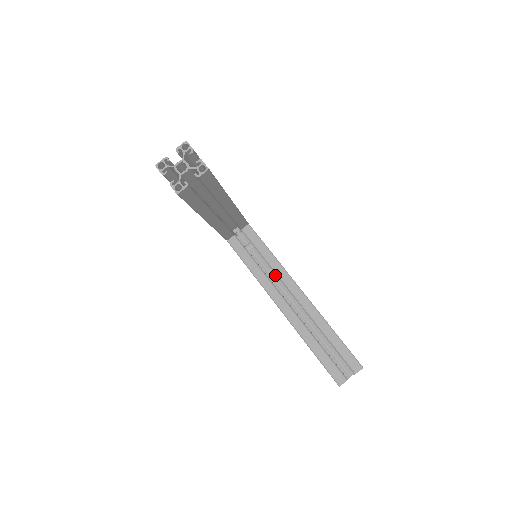
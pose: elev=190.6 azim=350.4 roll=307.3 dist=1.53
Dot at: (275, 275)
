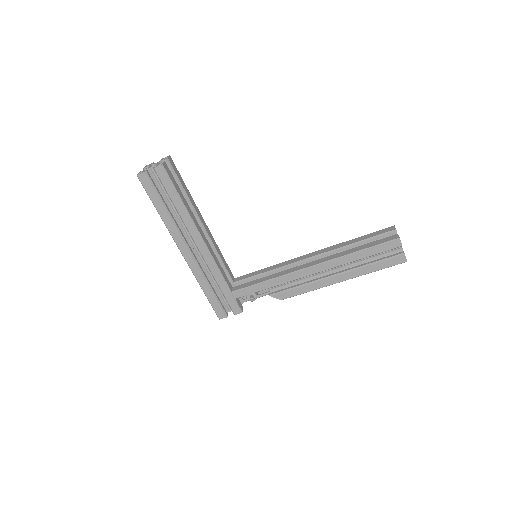
Dot at: occluded
